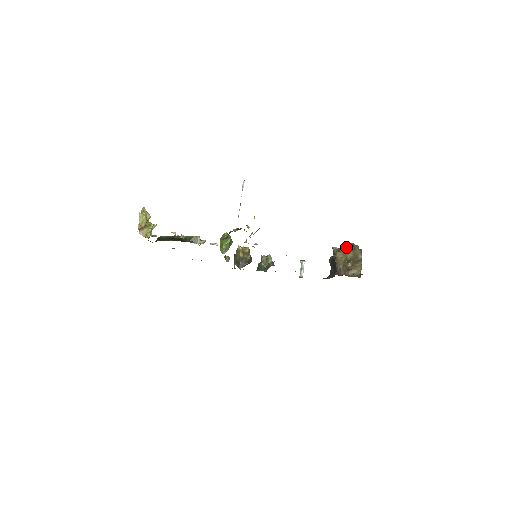
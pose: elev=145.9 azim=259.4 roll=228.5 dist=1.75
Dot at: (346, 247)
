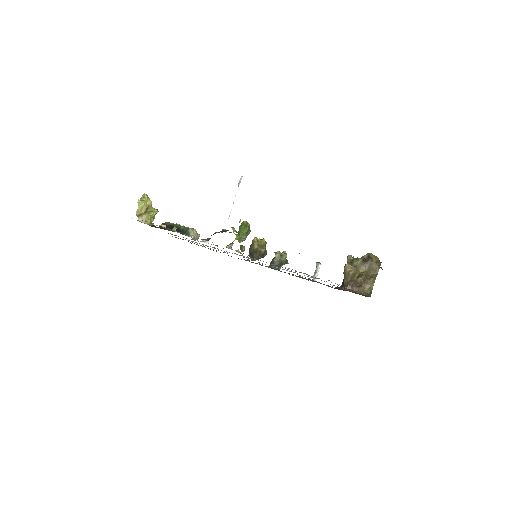
Dot at: occluded
